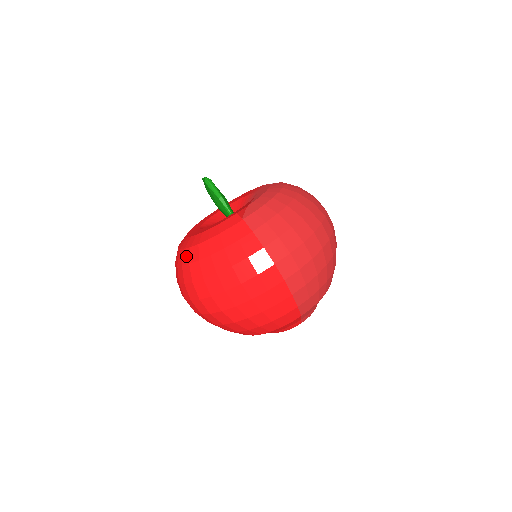
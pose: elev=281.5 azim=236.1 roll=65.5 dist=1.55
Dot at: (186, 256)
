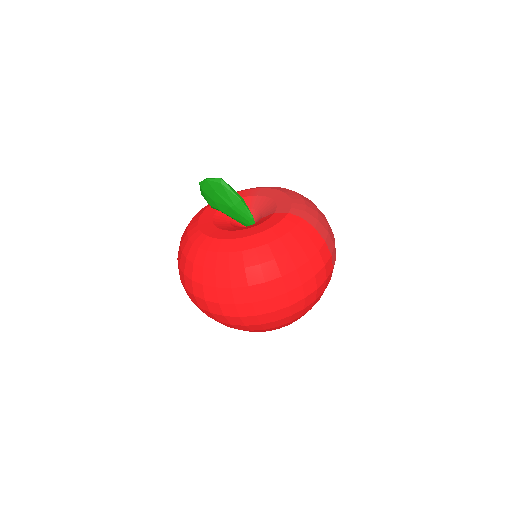
Dot at: (251, 257)
